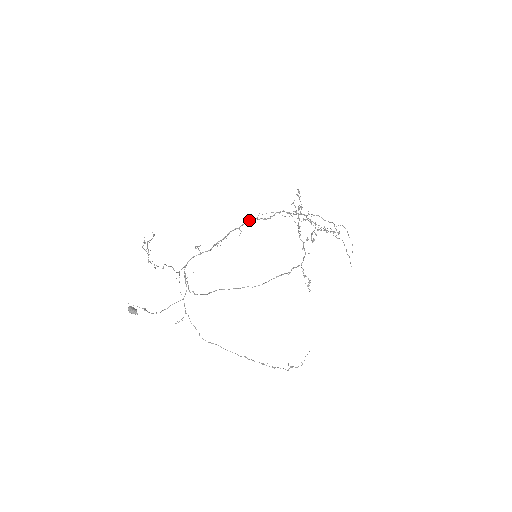
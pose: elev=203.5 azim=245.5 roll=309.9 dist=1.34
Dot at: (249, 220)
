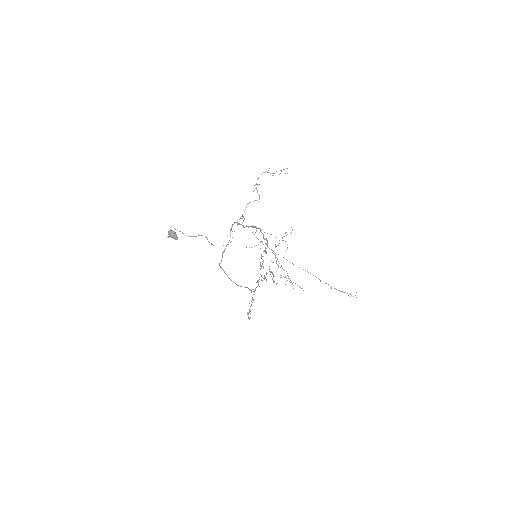
Dot at: (260, 228)
